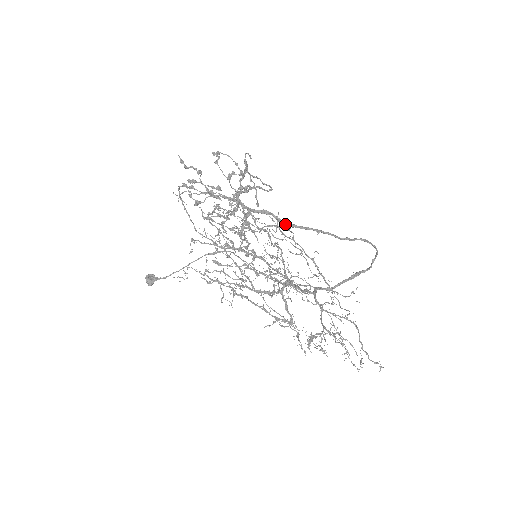
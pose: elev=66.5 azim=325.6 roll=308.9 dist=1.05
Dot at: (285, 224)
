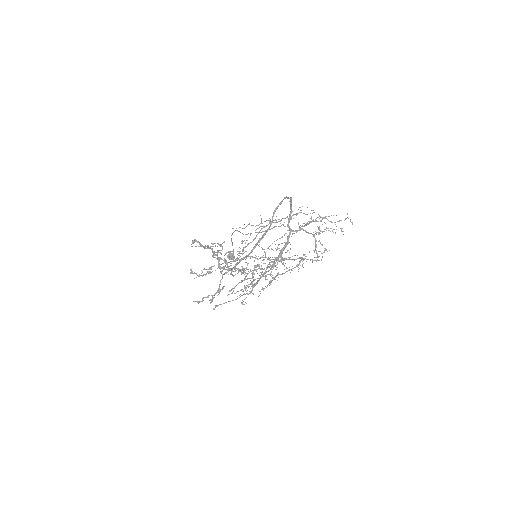
Dot at: occluded
